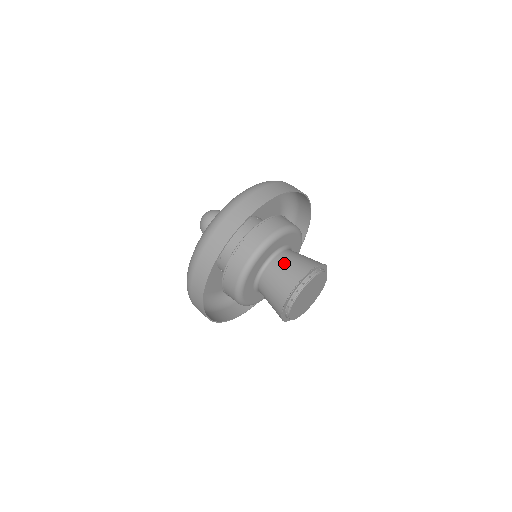
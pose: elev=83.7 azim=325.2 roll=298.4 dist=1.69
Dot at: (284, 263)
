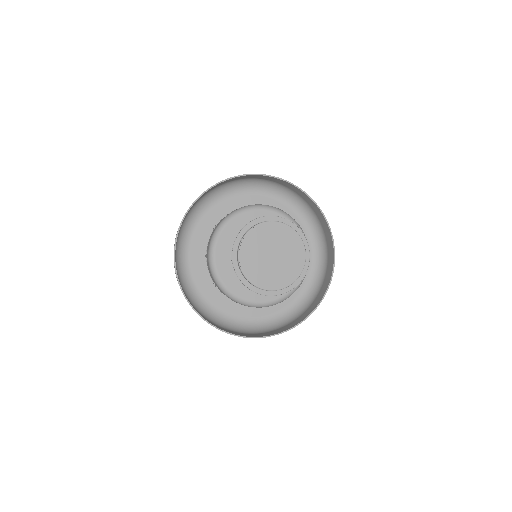
Dot at: occluded
